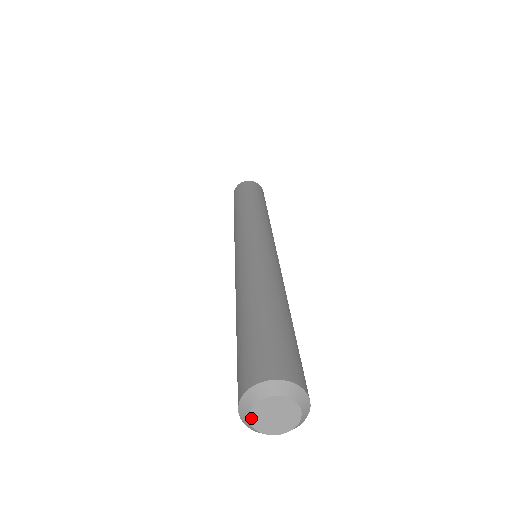
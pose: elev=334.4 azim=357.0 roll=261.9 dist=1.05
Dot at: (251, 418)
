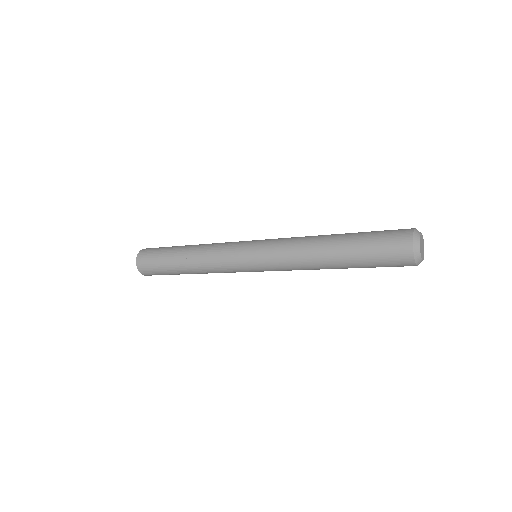
Dot at: (420, 248)
